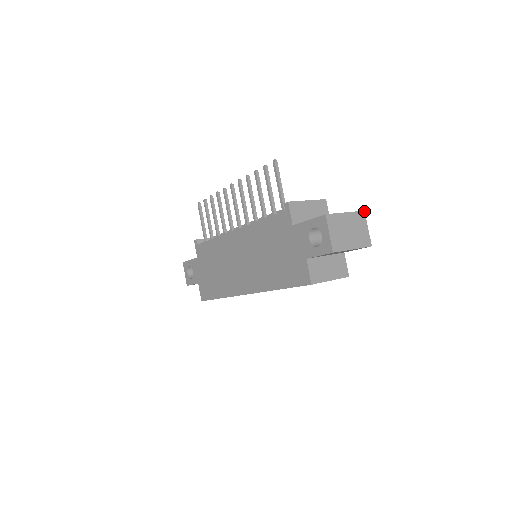
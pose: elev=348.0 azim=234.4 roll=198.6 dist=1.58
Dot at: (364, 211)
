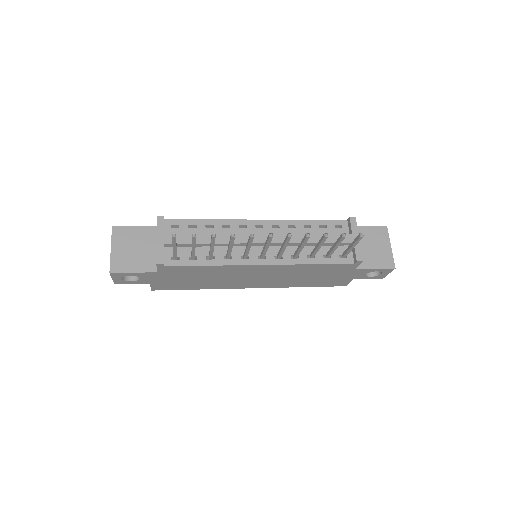
Dot at: occluded
